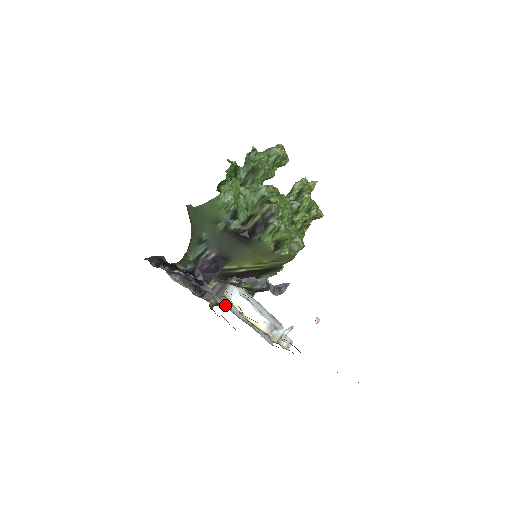
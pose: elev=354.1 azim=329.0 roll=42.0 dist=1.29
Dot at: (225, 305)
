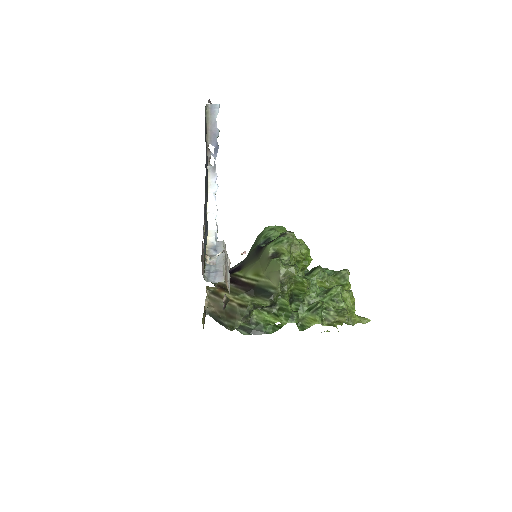
Dot at: occluded
